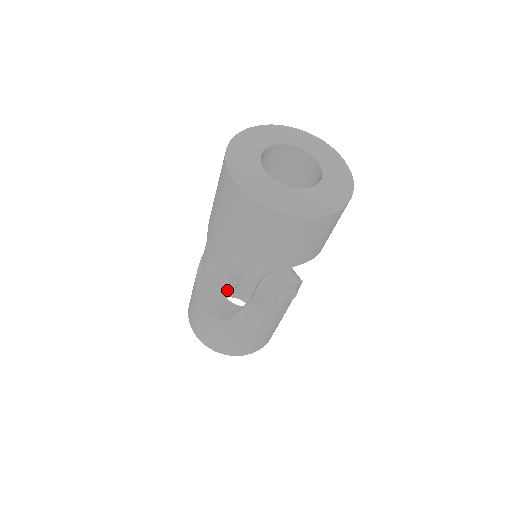
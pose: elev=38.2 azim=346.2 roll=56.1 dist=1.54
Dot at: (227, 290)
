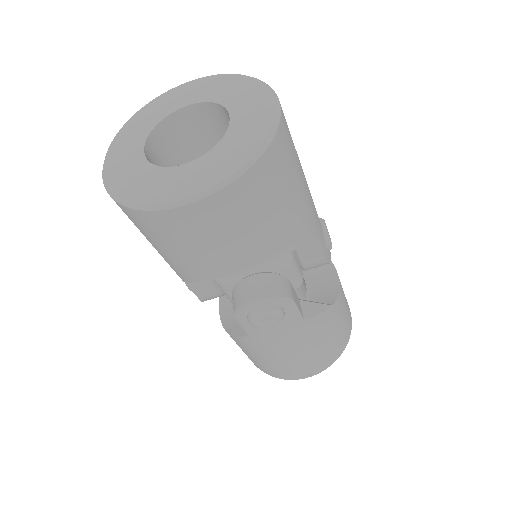
Dot at: (203, 298)
